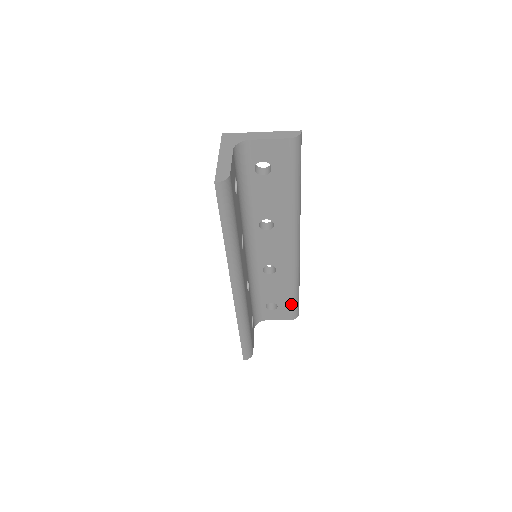
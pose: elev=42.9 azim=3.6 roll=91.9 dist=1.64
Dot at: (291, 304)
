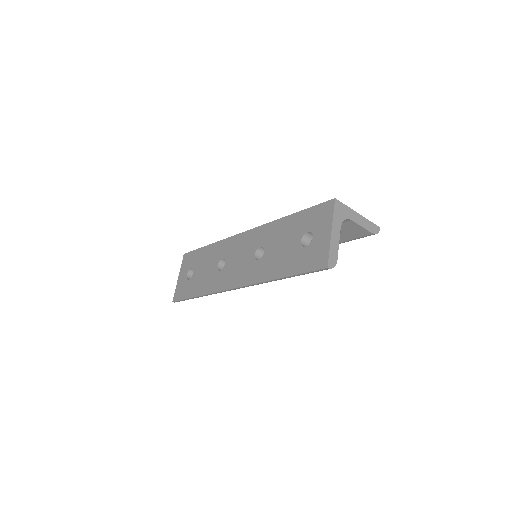
Dot at: occluded
